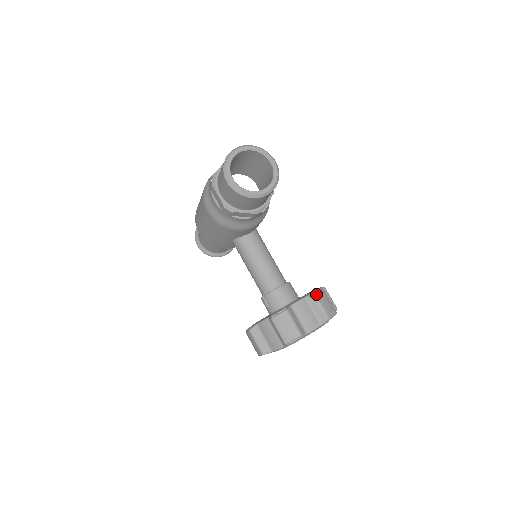
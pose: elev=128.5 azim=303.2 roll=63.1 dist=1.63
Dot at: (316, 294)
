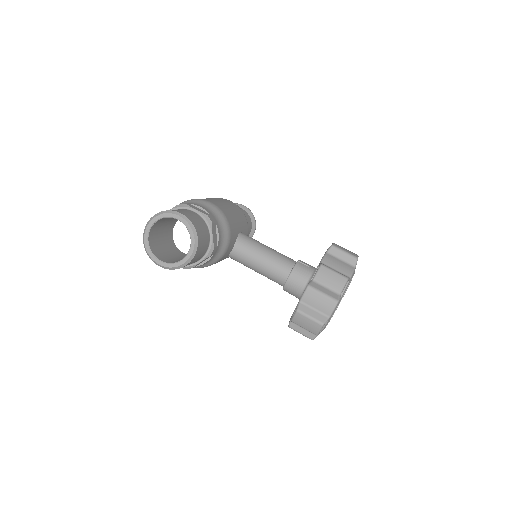
Dot at: (315, 279)
